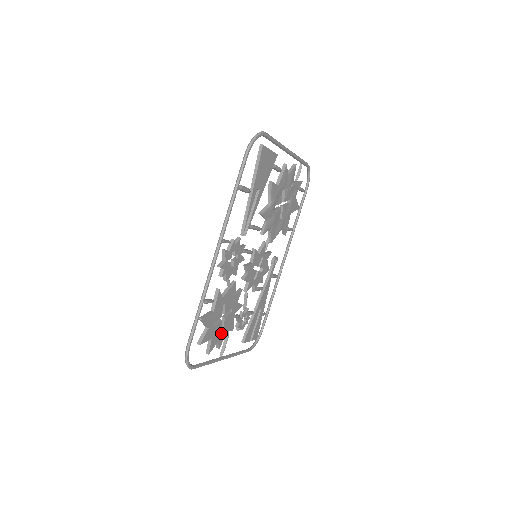
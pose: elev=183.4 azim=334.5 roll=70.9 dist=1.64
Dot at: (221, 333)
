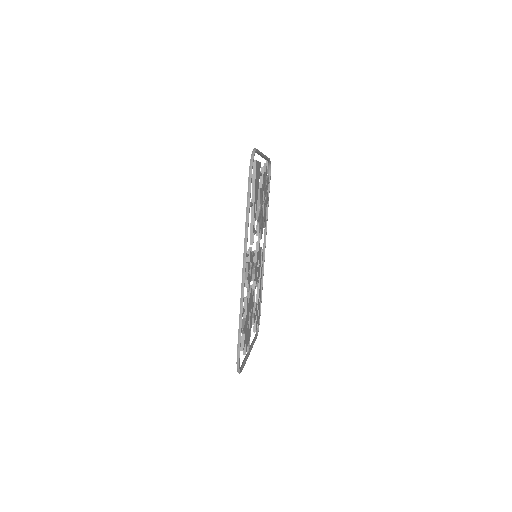
Dot at: (249, 333)
